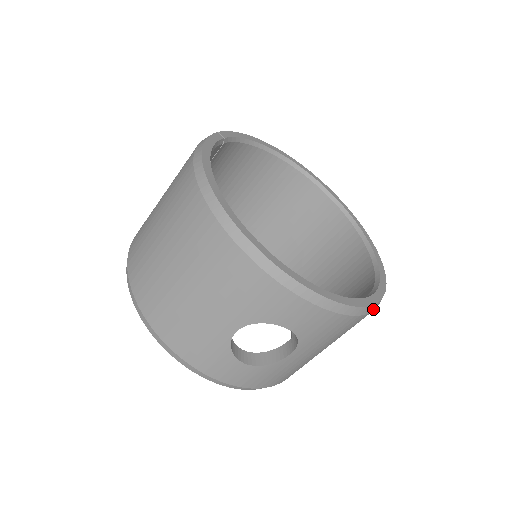
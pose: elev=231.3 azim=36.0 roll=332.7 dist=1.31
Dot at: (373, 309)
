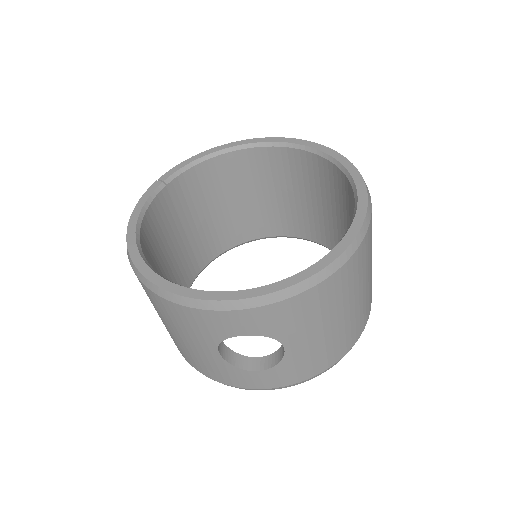
Dot at: (333, 270)
